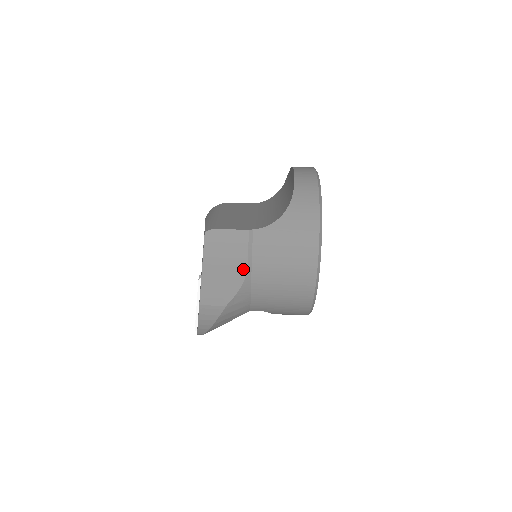
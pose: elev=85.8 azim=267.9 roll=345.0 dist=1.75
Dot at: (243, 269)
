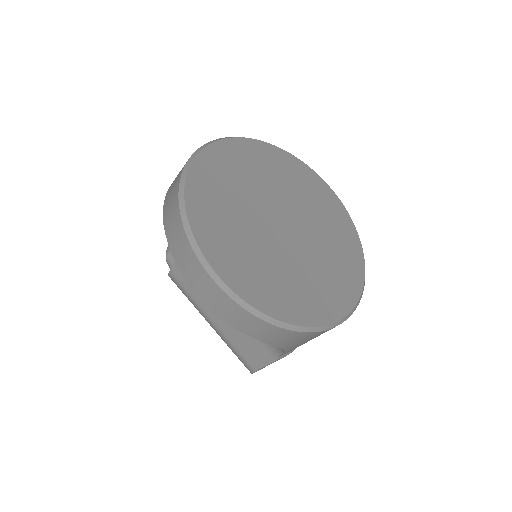
Dot at: occluded
